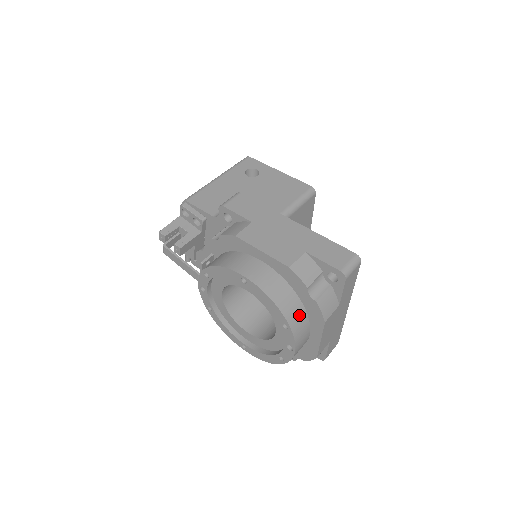
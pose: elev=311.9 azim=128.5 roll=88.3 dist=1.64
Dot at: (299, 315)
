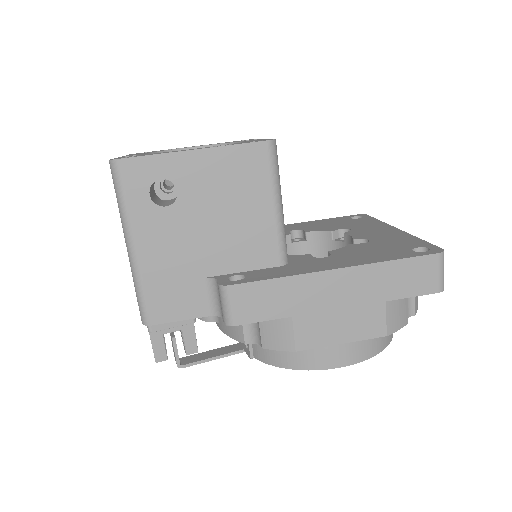
Dot at: occluded
